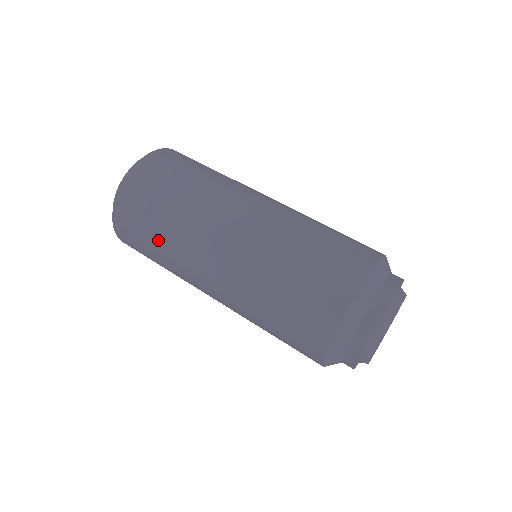
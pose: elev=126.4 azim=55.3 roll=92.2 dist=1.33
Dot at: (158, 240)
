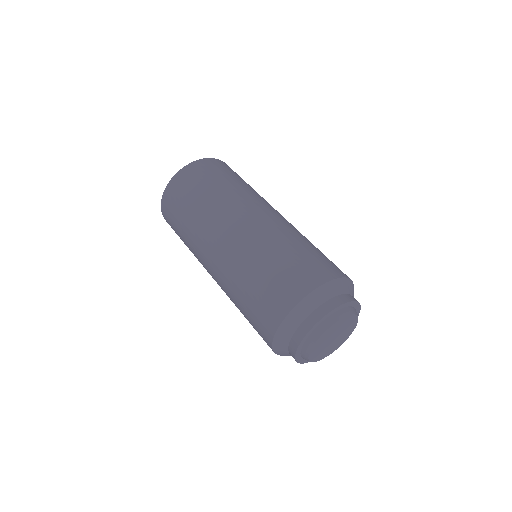
Dot at: (184, 230)
